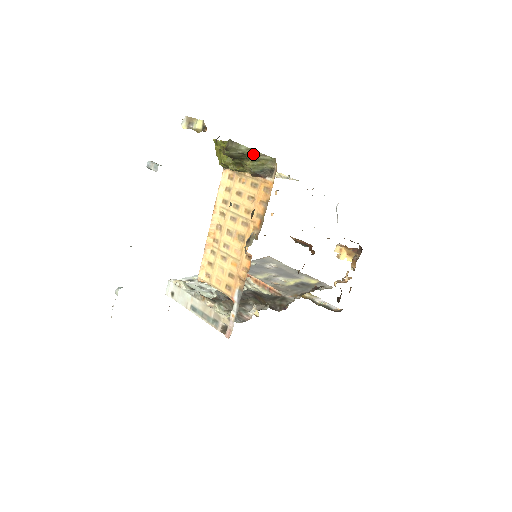
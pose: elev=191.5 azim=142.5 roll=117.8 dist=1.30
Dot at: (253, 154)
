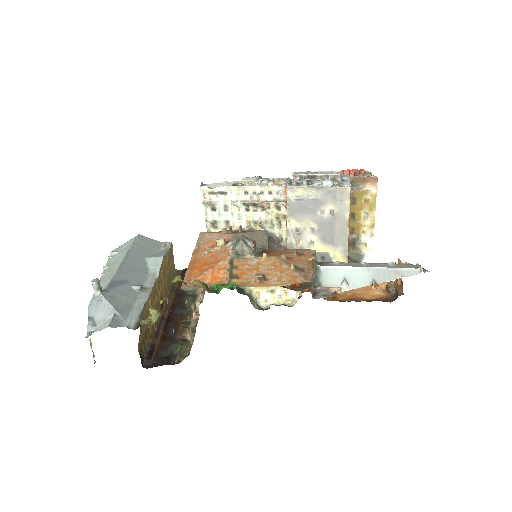
Dot at: occluded
